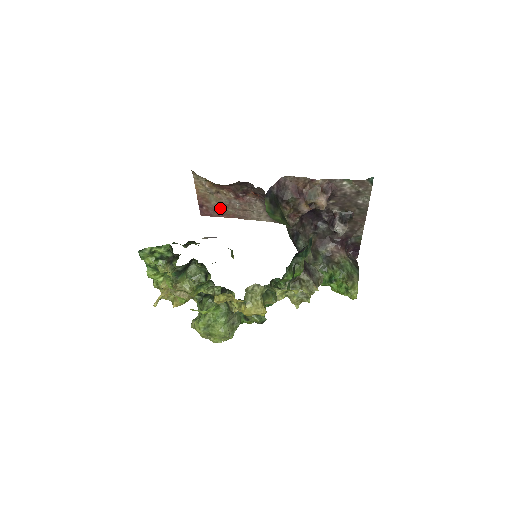
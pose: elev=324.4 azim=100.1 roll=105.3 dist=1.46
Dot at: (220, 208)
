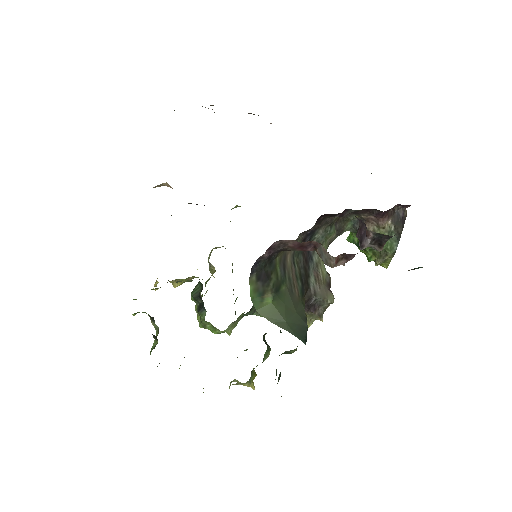
Dot at: (210, 105)
